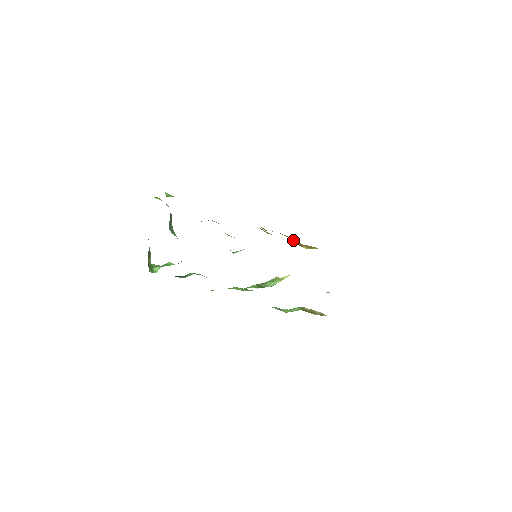
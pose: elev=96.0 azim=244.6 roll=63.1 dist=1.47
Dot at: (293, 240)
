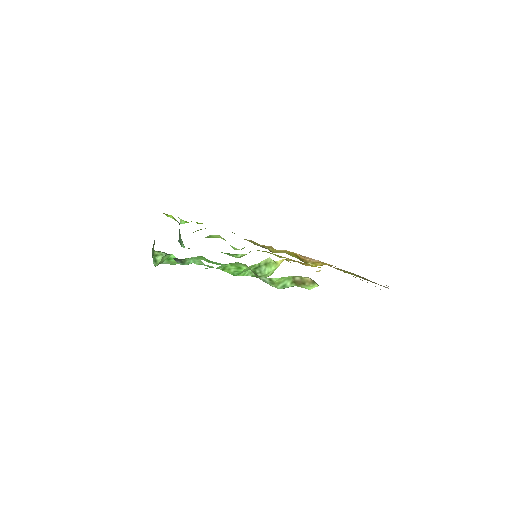
Dot at: (298, 258)
